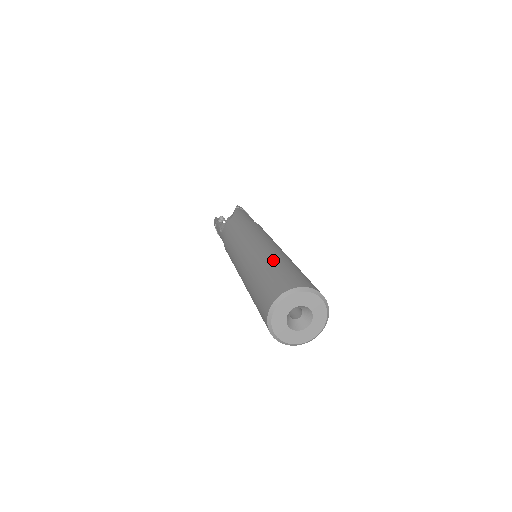
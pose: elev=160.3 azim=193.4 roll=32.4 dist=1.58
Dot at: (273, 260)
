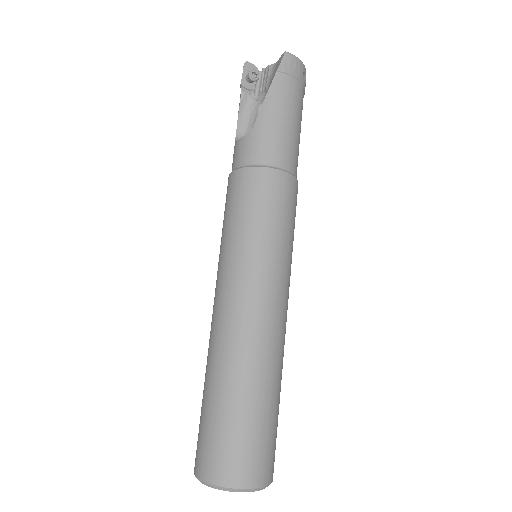
Dot at: (233, 379)
